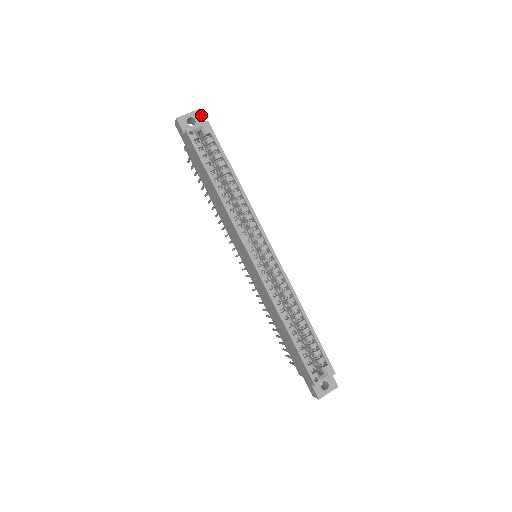
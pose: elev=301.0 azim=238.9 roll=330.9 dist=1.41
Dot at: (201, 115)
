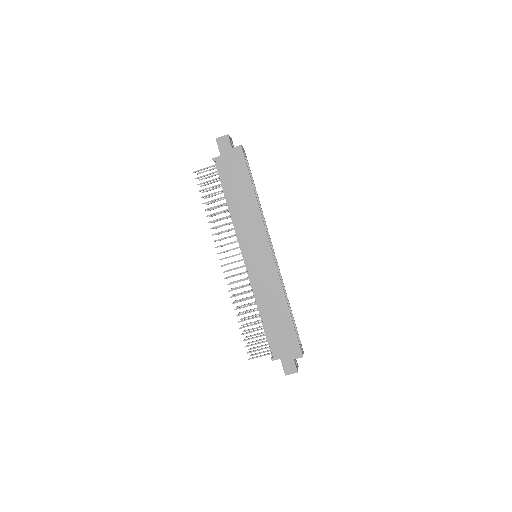
Dot at: occluded
